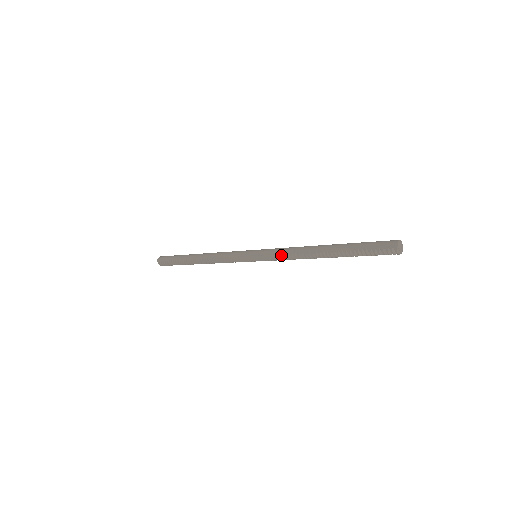
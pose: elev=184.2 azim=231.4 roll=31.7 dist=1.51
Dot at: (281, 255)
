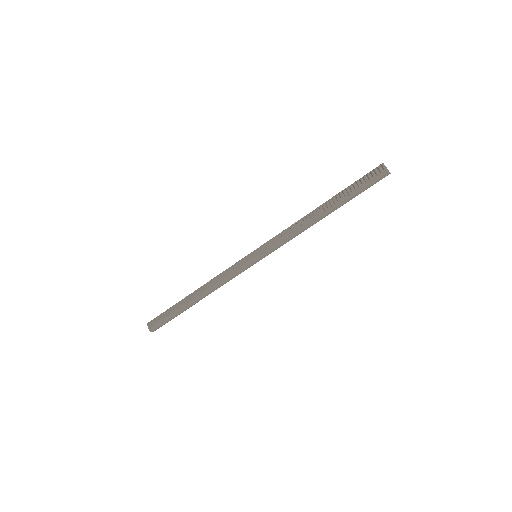
Dot at: (281, 232)
